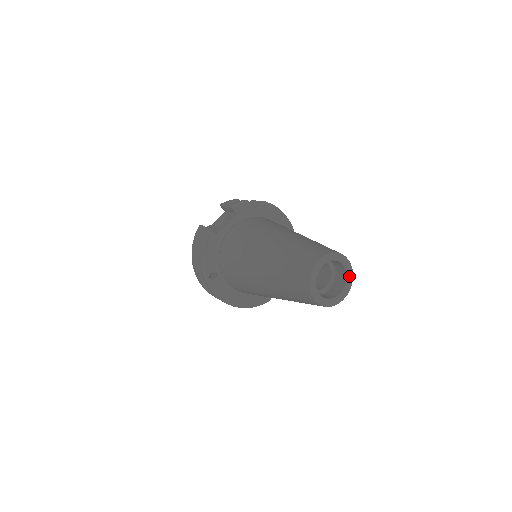
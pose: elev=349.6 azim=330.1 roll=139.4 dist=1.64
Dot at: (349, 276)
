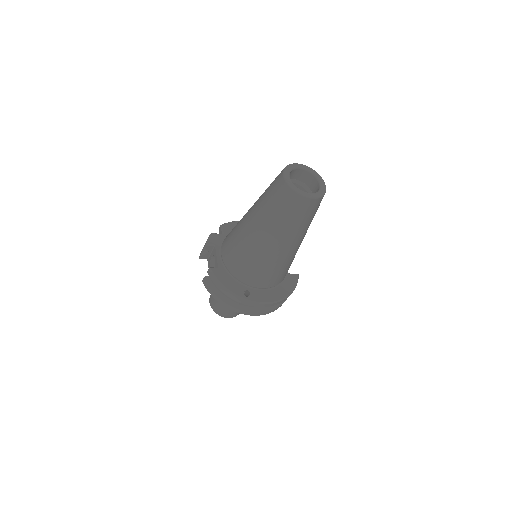
Dot at: (311, 171)
